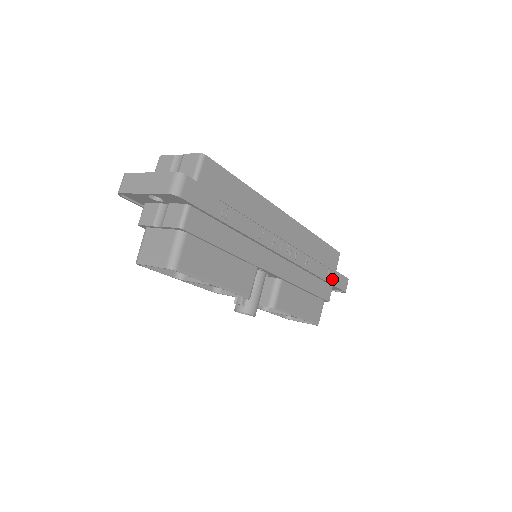
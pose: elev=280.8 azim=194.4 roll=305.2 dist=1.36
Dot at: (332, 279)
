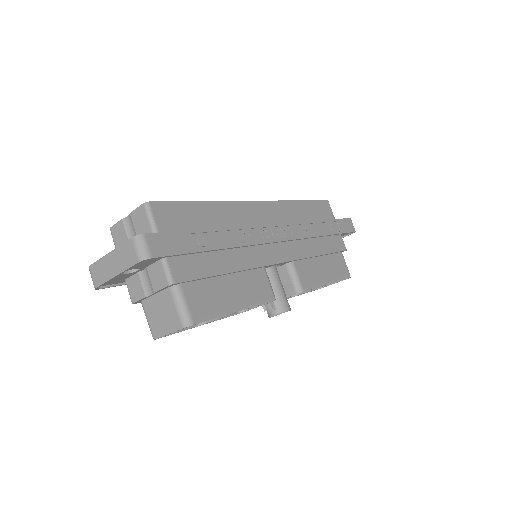
Dot at: (336, 229)
